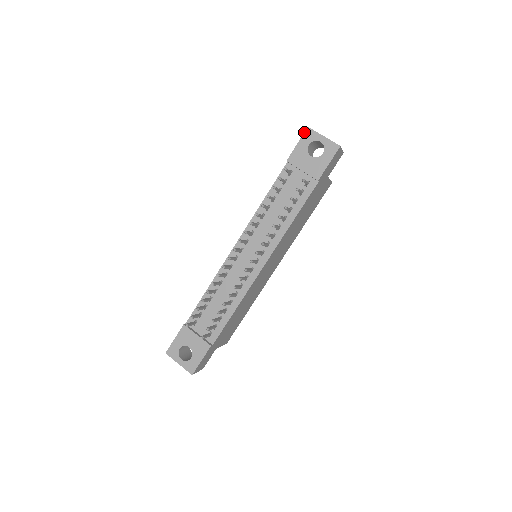
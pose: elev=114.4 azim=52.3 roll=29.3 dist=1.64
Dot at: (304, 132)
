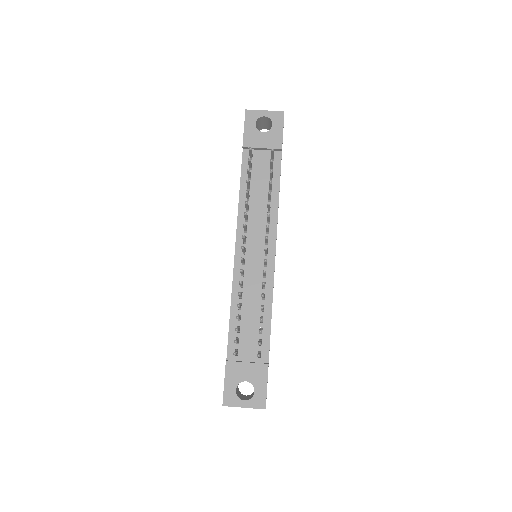
Dot at: occluded
